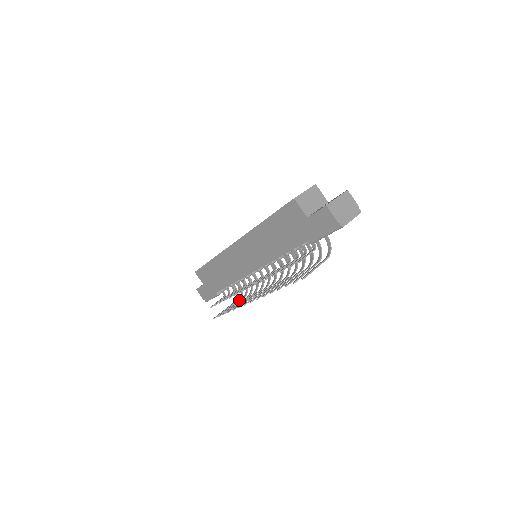
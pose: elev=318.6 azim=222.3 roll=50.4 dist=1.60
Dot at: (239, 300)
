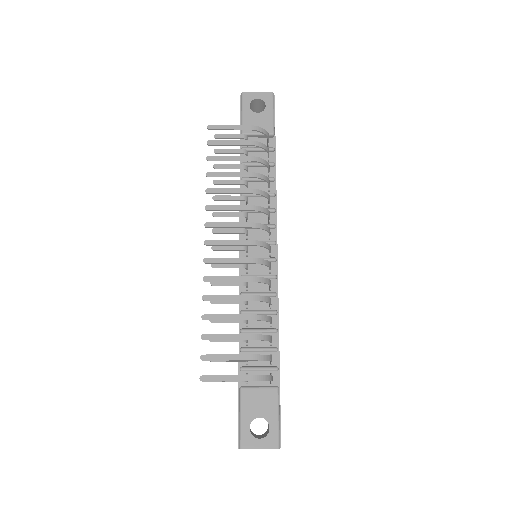
Dot at: (252, 355)
